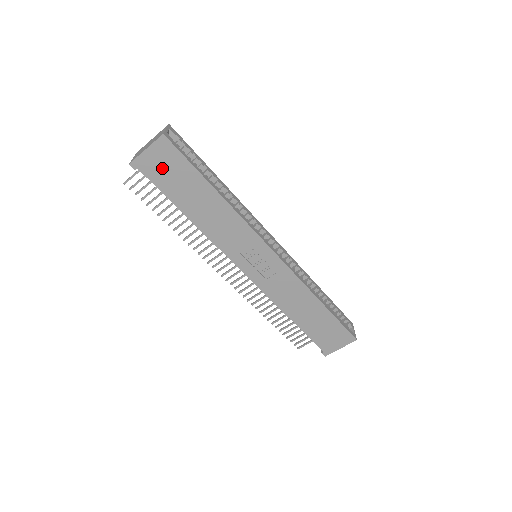
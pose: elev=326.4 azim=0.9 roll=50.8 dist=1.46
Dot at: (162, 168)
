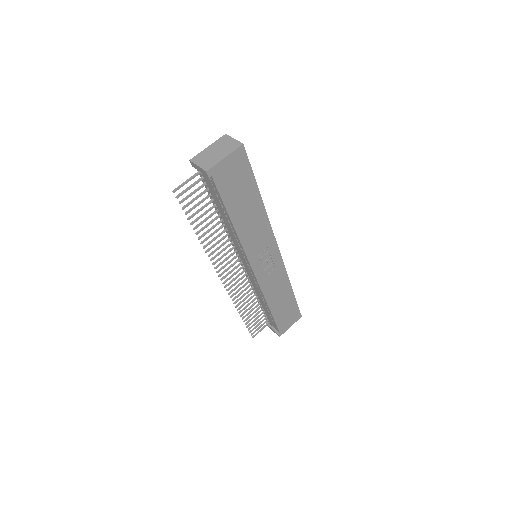
Dot at: (231, 176)
